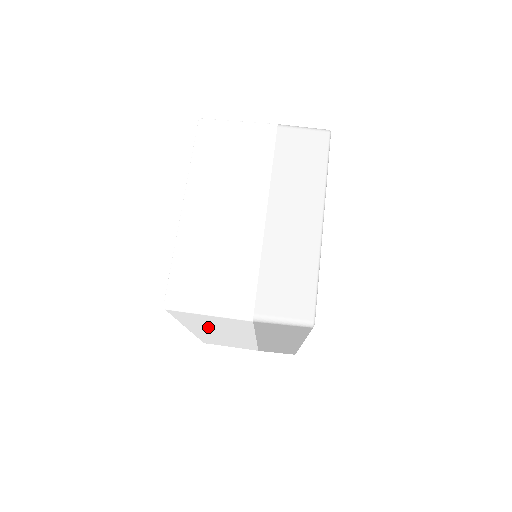
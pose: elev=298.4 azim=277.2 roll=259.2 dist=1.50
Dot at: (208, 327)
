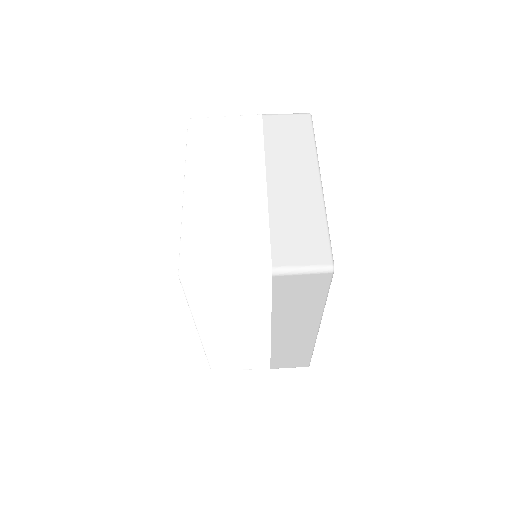
Dot at: (221, 315)
